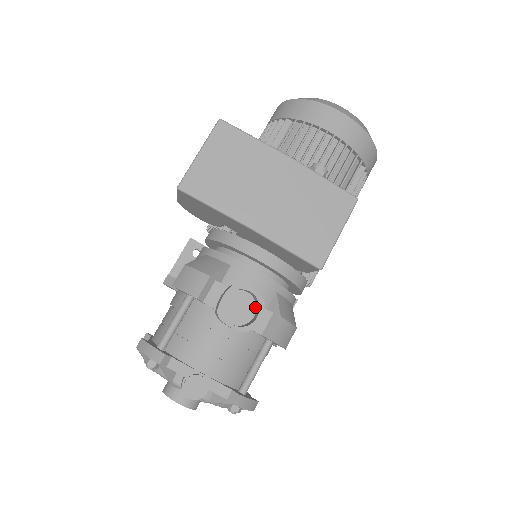
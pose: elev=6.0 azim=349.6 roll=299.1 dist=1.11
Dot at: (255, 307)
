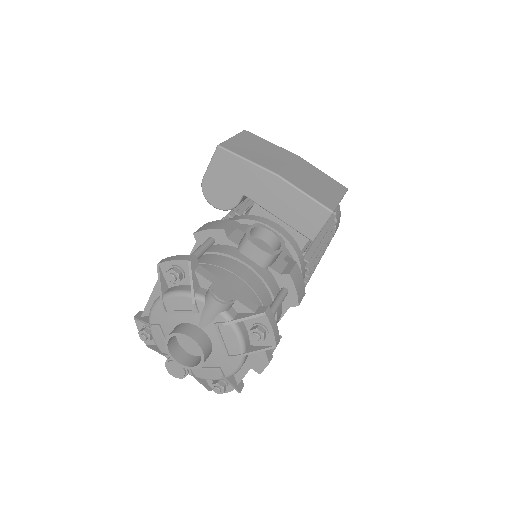
Dot at: occluded
